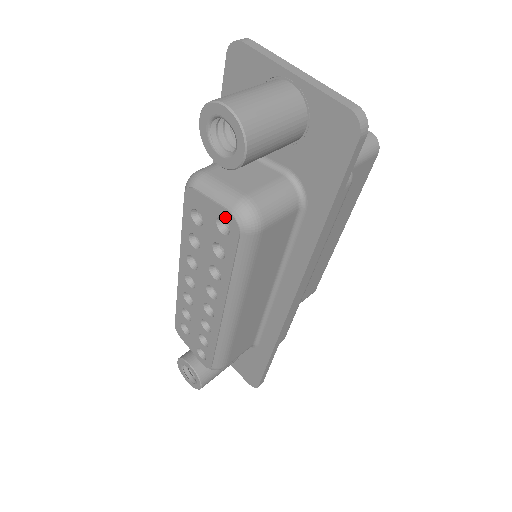
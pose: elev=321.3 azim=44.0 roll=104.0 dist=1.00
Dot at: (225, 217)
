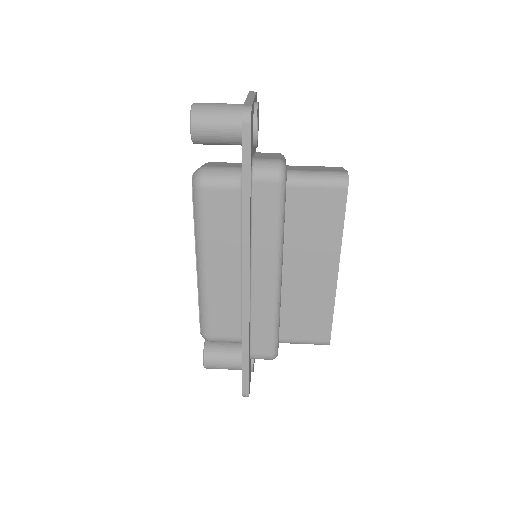
Dot at: occluded
